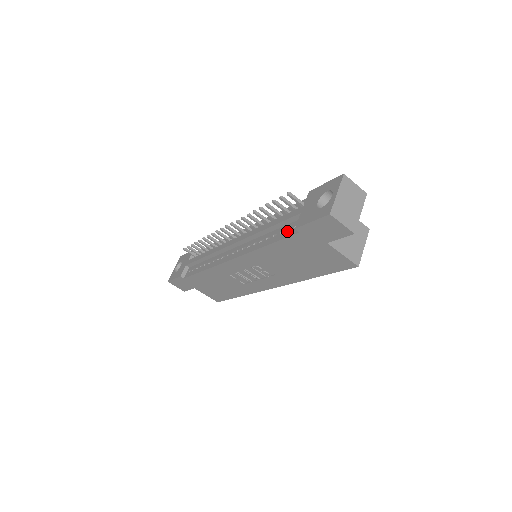
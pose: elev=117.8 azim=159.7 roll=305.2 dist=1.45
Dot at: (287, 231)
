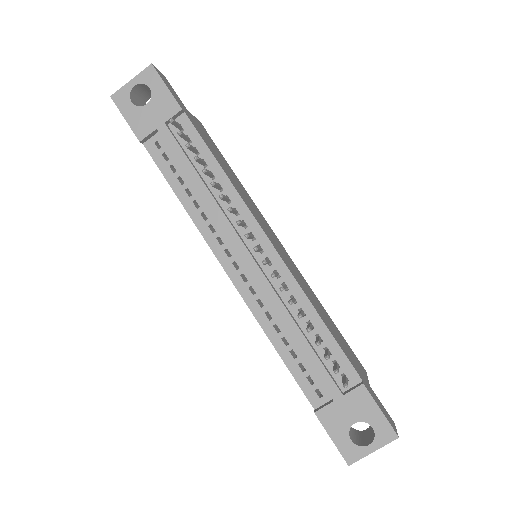
Dot at: (307, 380)
